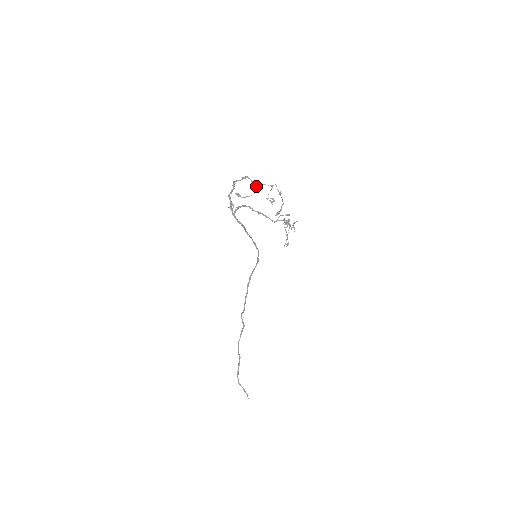
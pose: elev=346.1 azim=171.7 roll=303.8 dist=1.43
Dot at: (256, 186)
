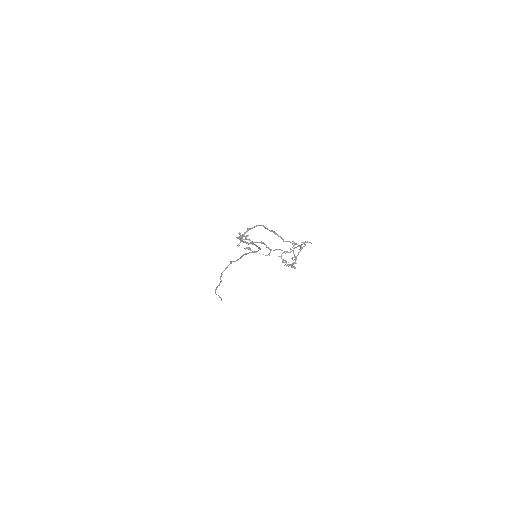
Dot at: (270, 251)
